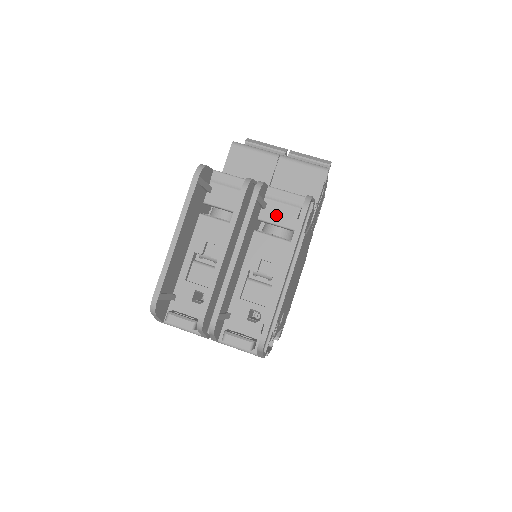
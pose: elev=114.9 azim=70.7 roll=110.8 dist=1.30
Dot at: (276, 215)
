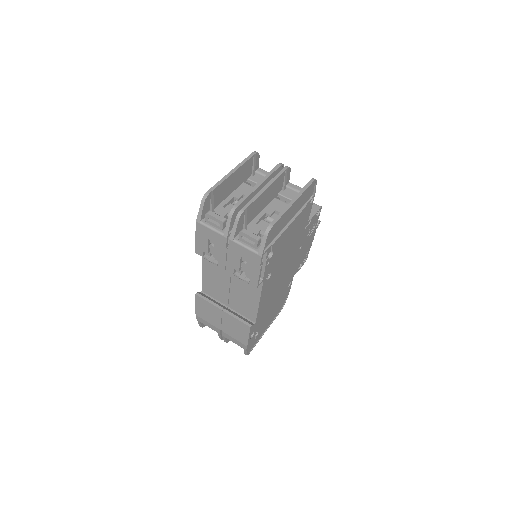
Dot at: (290, 195)
